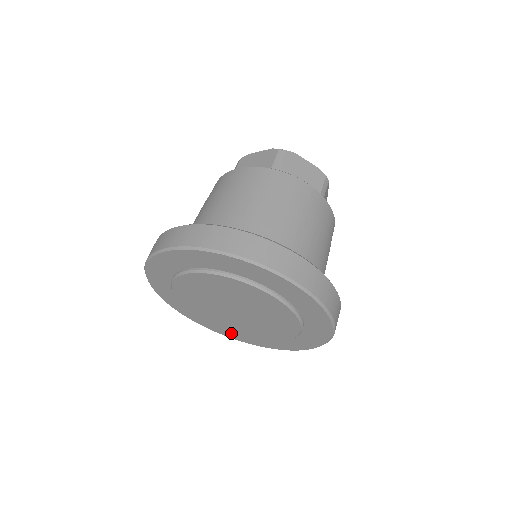
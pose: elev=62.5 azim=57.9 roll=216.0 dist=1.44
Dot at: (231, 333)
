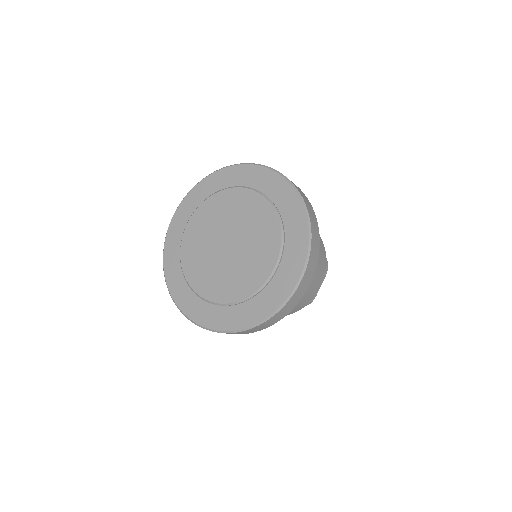
Dot at: (191, 302)
